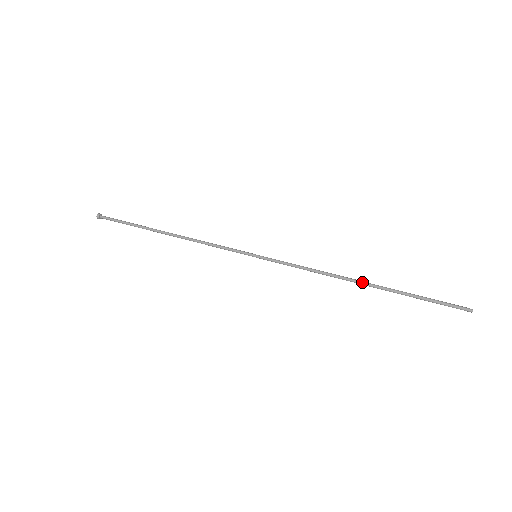
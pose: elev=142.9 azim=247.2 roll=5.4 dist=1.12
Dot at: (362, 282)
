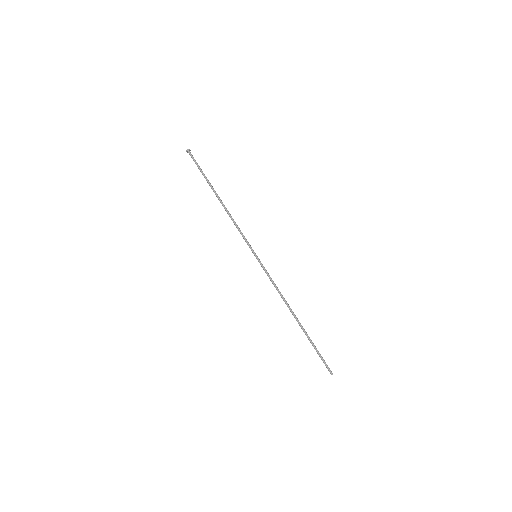
Dot at: (296, 317)
